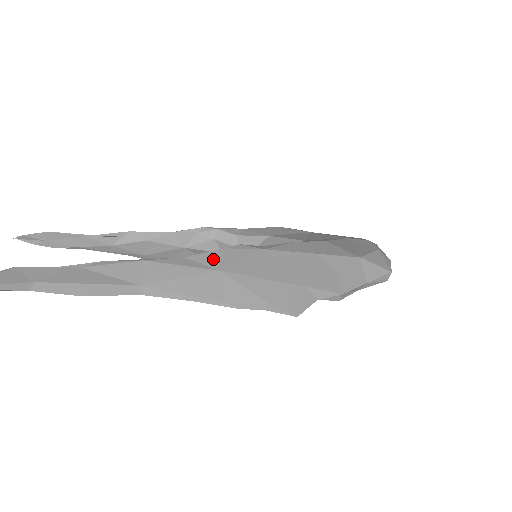
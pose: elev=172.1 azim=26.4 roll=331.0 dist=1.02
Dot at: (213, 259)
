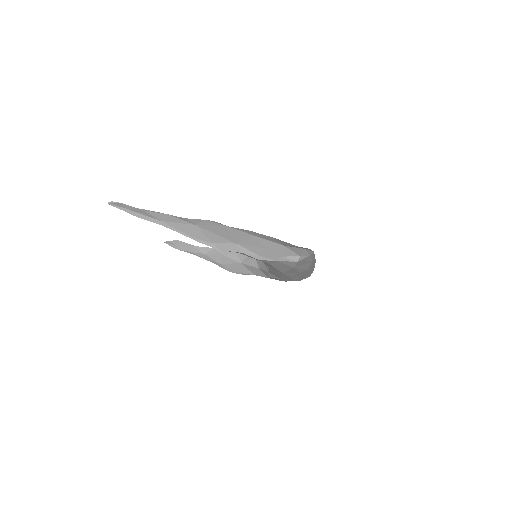
Dot at: (197, 221)
